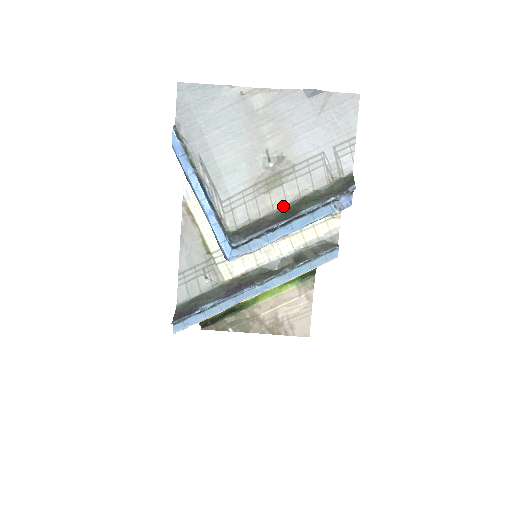
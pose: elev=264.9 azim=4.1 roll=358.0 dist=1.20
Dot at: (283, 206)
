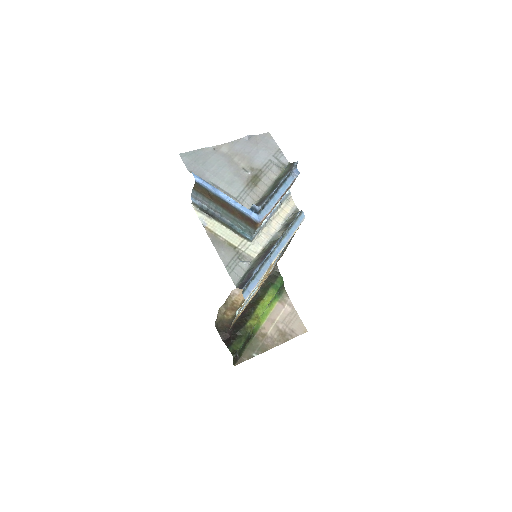
Dot at: (268, 189)
